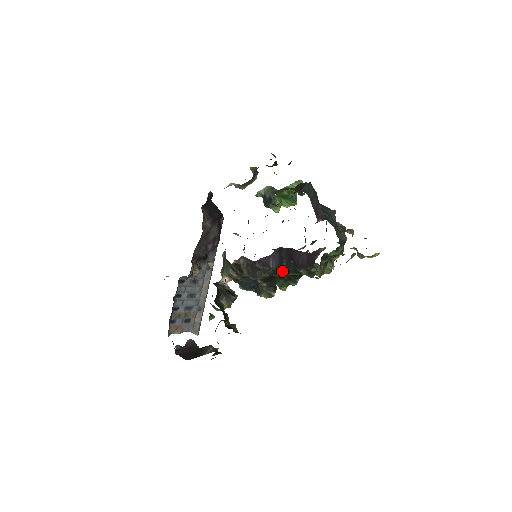
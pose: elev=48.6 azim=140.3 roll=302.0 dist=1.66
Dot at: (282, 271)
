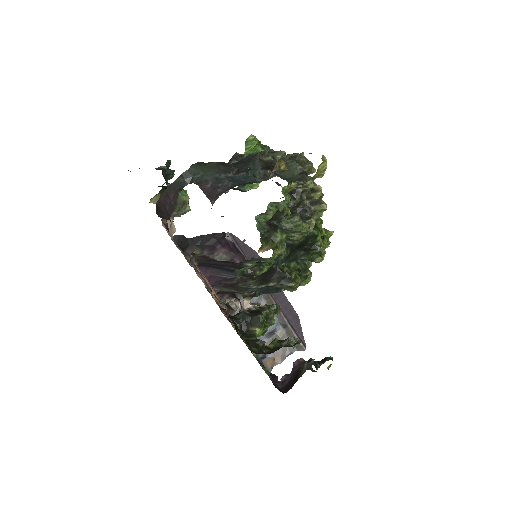
Dot at: (255, 268)
